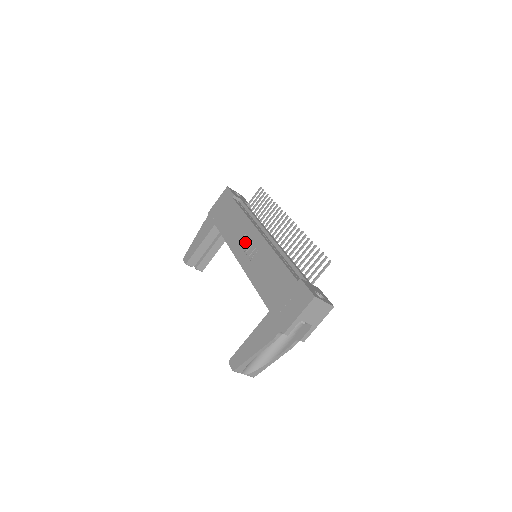
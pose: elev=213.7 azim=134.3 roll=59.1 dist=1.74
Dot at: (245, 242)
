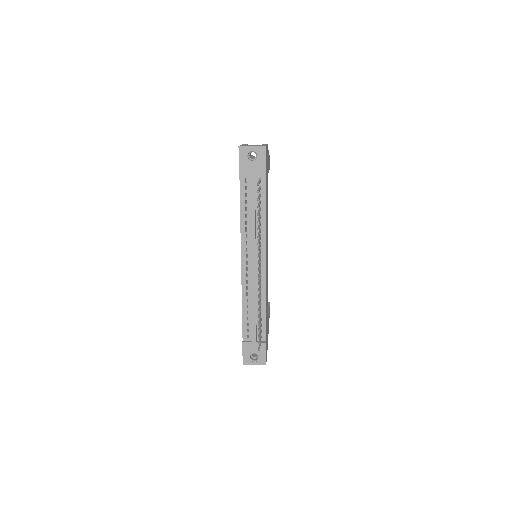
Dot at: occluded
